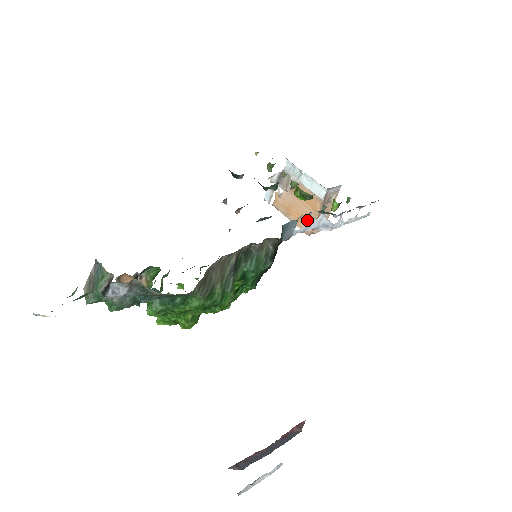
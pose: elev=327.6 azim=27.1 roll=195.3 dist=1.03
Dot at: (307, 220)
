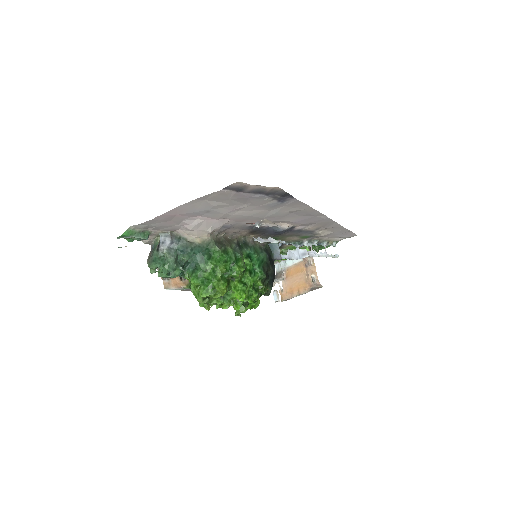
Dot at: (303, 283)
